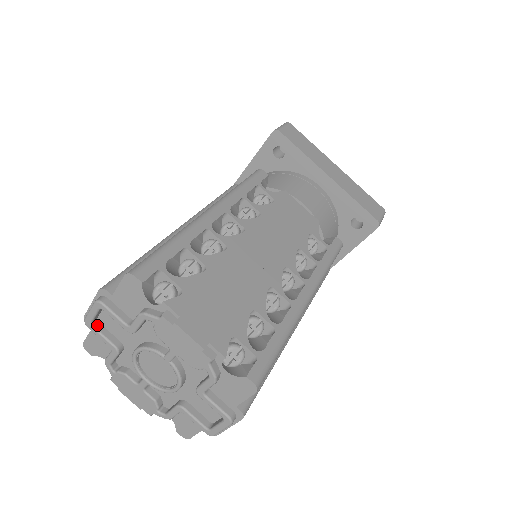
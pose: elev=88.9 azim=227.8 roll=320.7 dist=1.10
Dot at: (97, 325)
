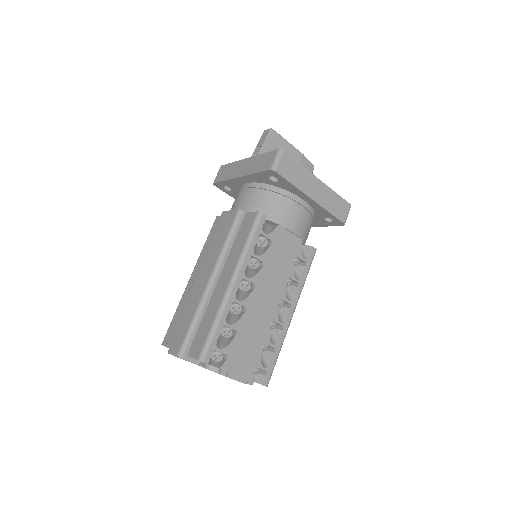
Dot at: occluded
